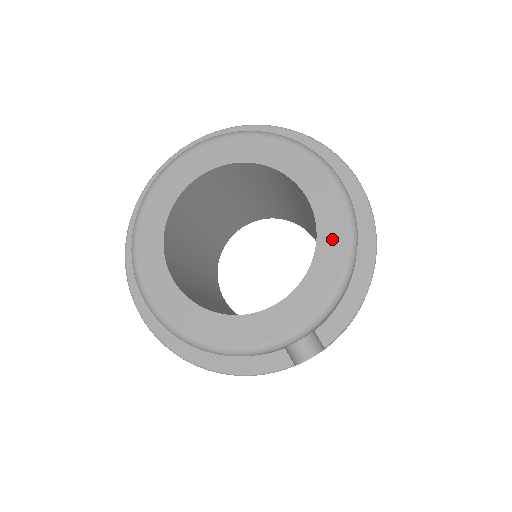
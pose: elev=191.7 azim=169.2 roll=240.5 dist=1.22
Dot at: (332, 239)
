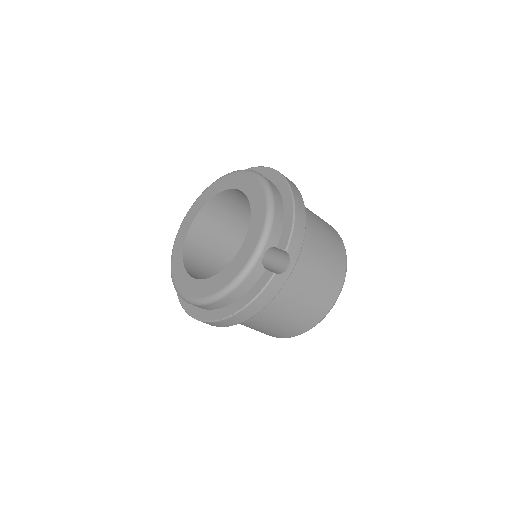
Dot at: (256, 195)
